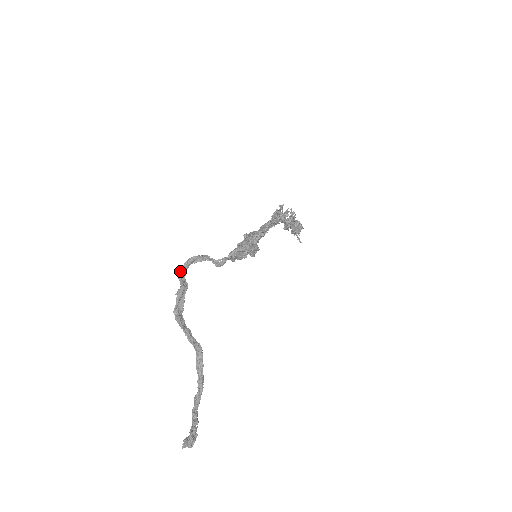
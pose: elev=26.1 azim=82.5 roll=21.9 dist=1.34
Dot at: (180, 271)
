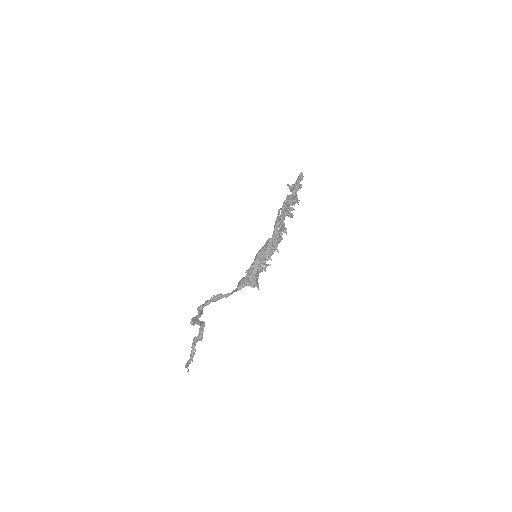
Dot at: (200, 309)
